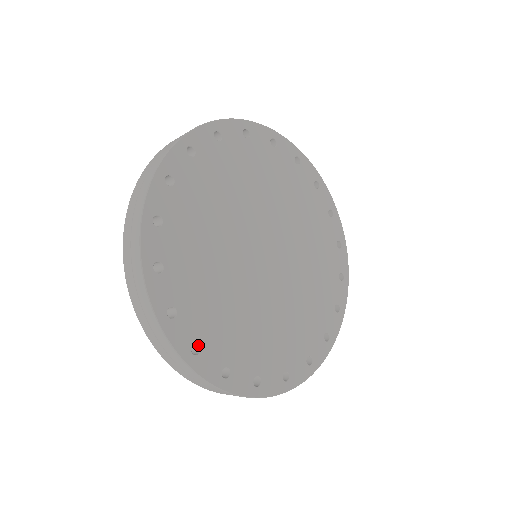
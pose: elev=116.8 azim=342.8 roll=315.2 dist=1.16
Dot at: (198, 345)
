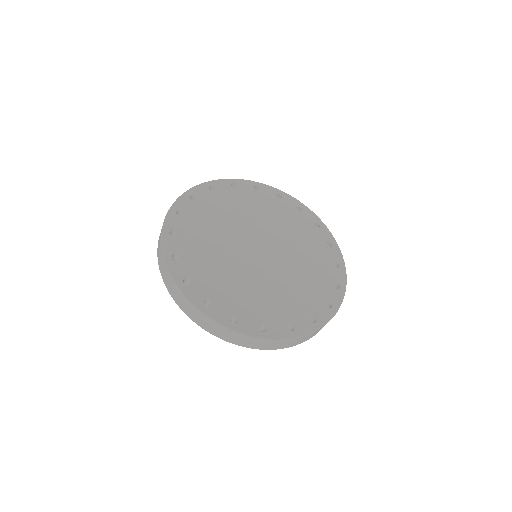
Dot at: (209, 301)
